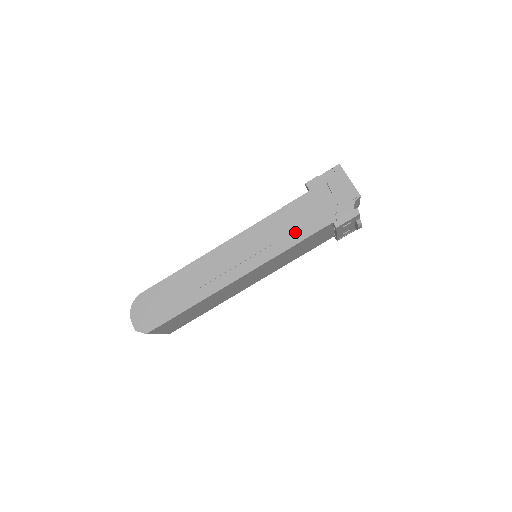
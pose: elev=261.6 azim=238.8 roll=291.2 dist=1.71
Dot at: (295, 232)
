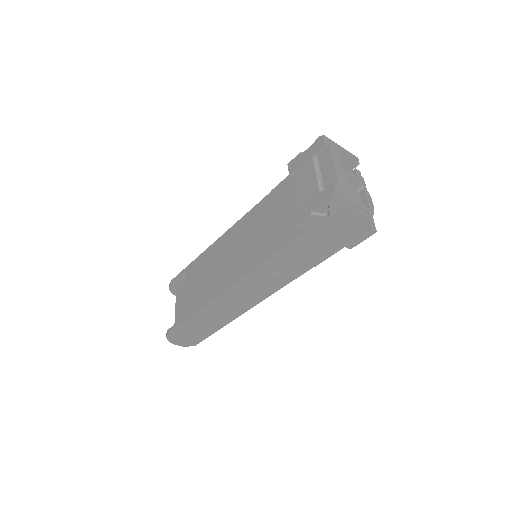
Dot at: (302, 264)
